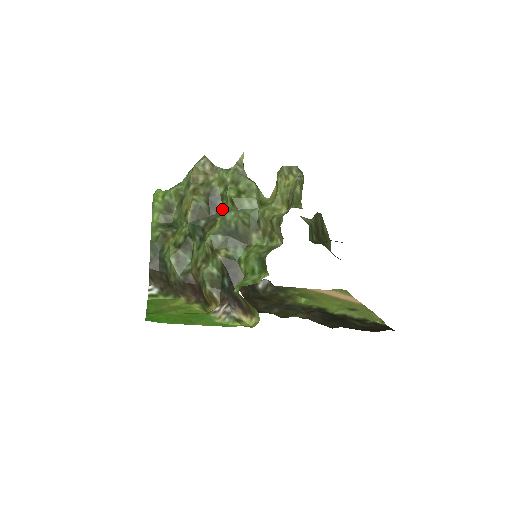
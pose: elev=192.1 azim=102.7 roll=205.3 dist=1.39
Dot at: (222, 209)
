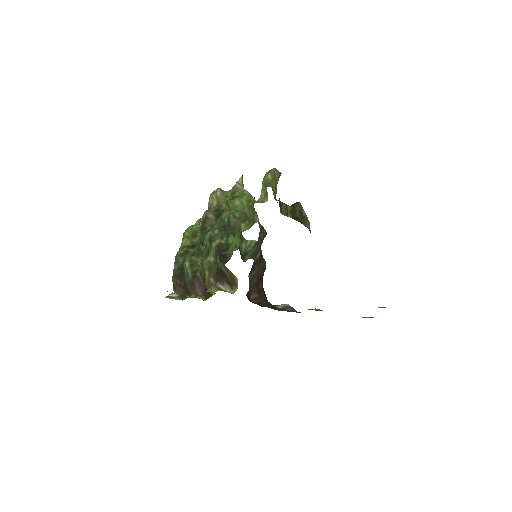
Dot at: occluded
